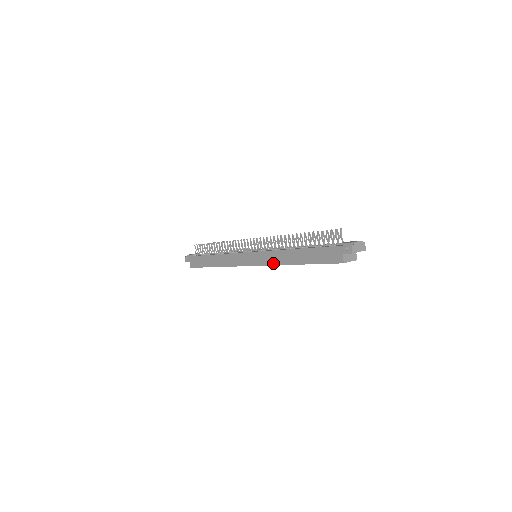
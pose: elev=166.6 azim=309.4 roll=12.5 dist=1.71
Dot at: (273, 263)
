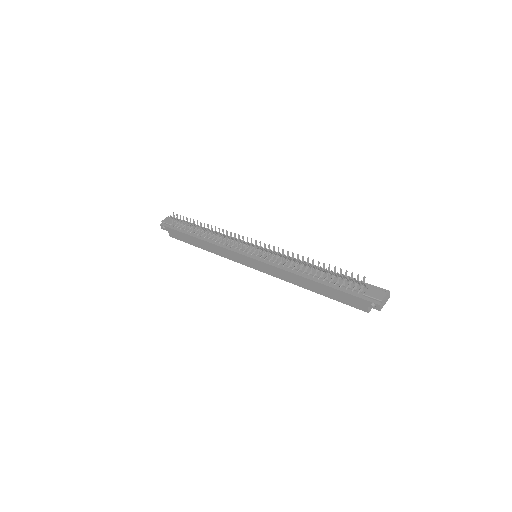
Dot at: (282, 278)
